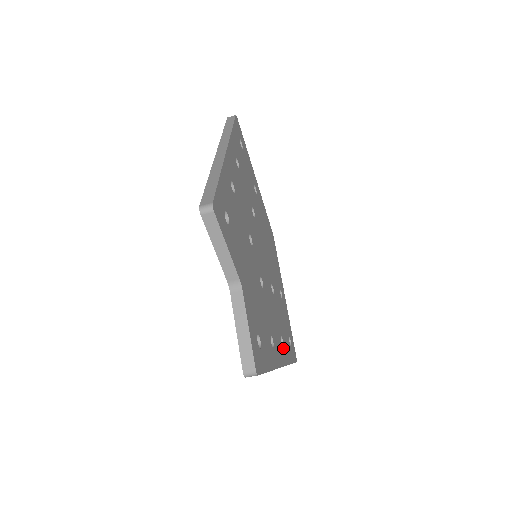
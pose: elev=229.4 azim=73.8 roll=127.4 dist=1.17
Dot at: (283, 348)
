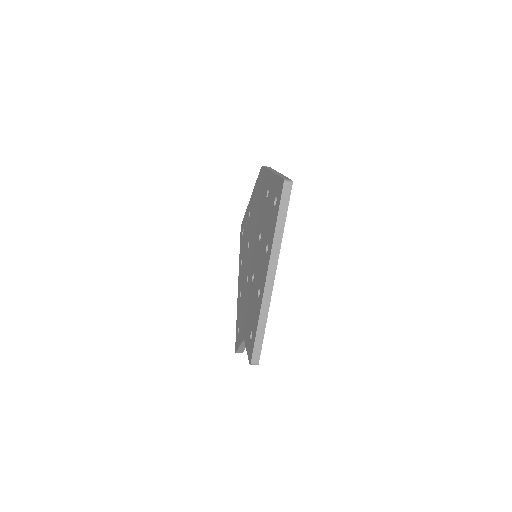
Dot at: occluded
